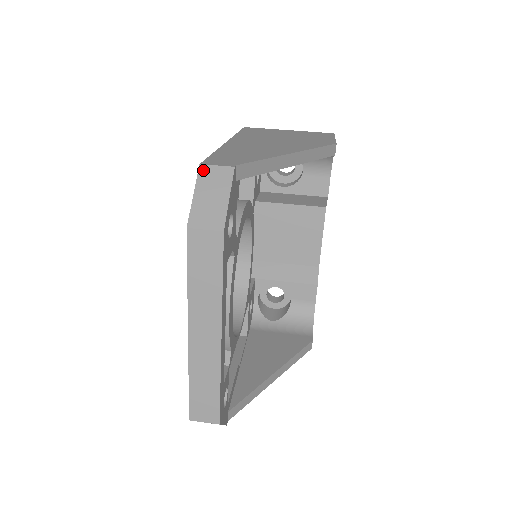
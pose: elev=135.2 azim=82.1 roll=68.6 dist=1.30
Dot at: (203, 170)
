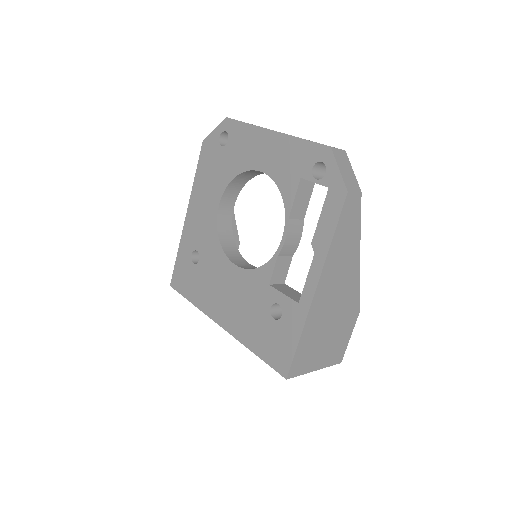
Dot at: (207, 138)
